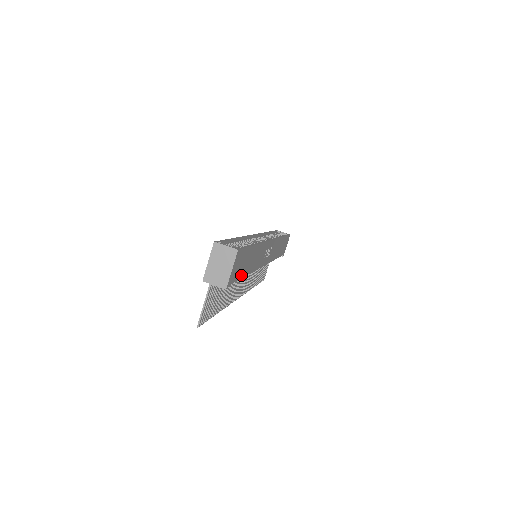
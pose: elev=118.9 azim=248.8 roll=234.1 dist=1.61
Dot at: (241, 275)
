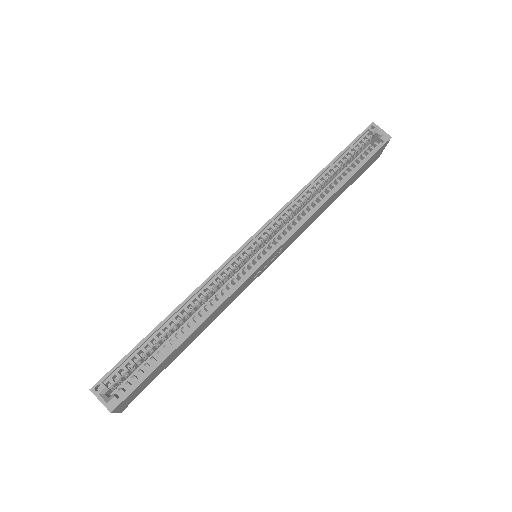
Dot at: (165, 367)
